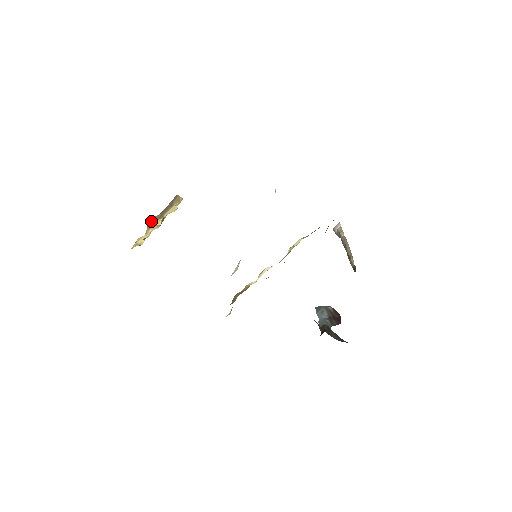
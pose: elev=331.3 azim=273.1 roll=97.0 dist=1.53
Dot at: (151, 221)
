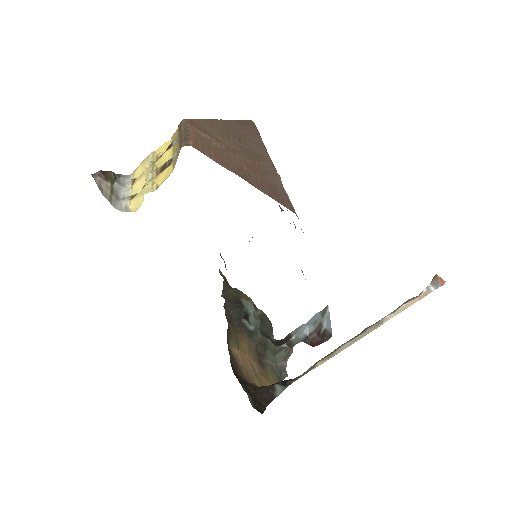
Dot at: (181, 123)
